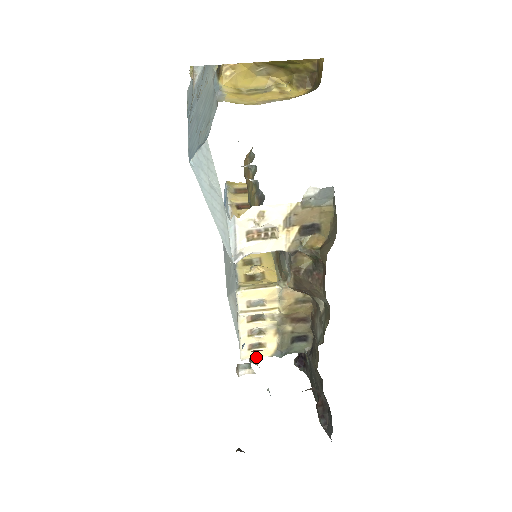
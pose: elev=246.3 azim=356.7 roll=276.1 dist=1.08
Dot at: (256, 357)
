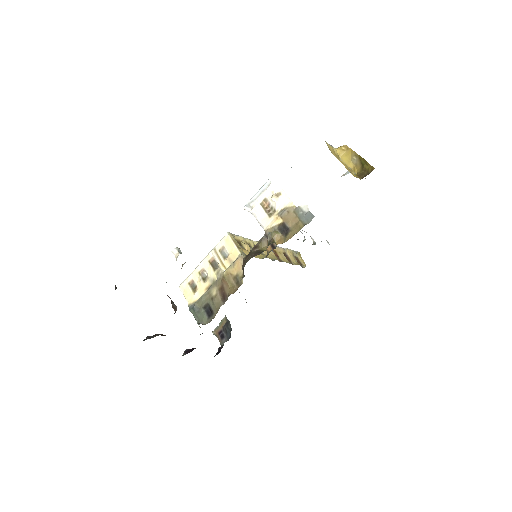
Dot at: (185, 295)
